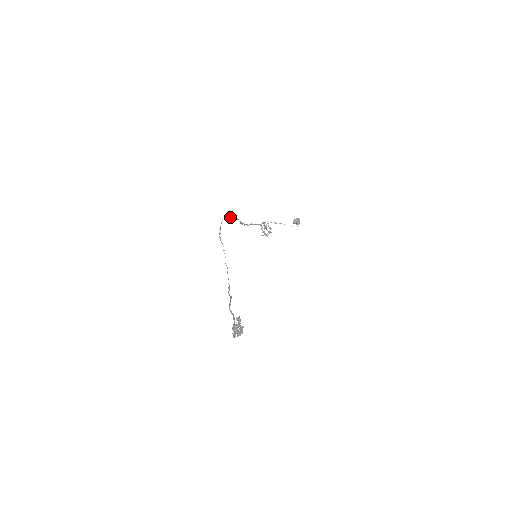
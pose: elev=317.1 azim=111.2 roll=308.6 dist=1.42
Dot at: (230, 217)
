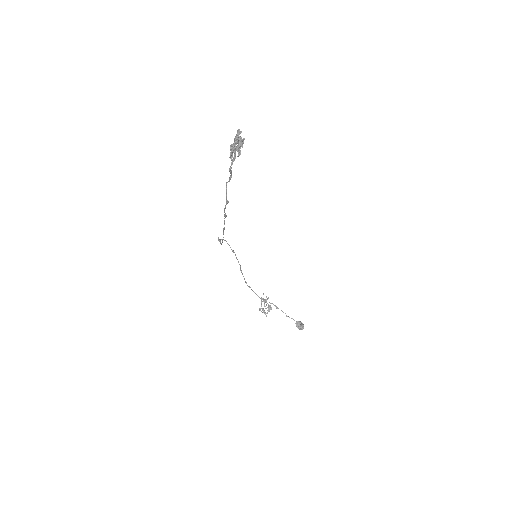
Dot at: occluded
